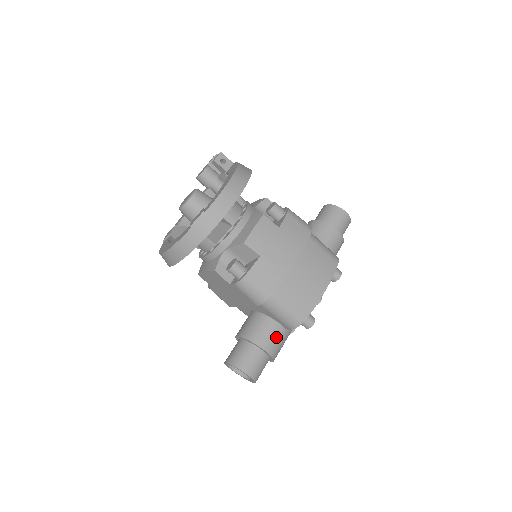
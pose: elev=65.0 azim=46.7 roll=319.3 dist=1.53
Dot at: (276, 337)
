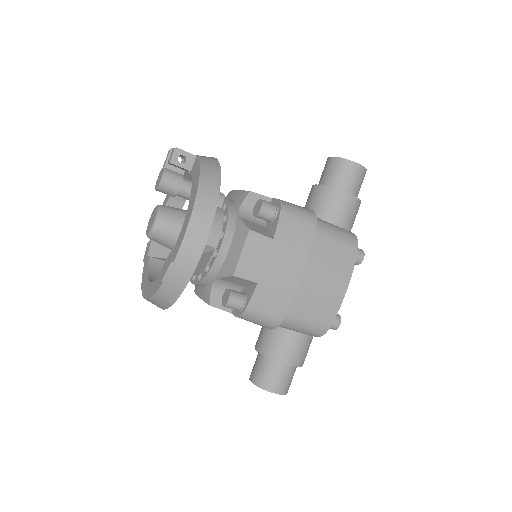
Dot at: (299, 347)
